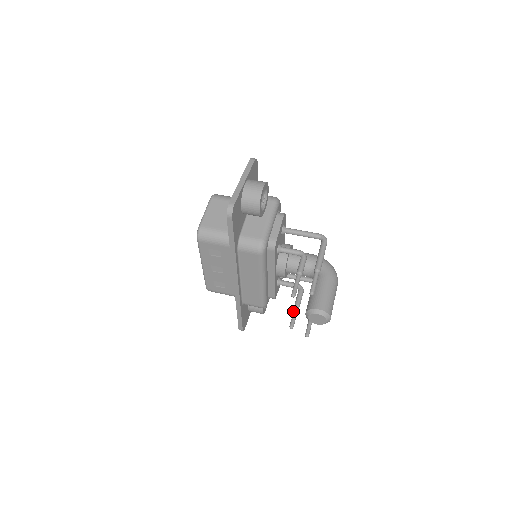
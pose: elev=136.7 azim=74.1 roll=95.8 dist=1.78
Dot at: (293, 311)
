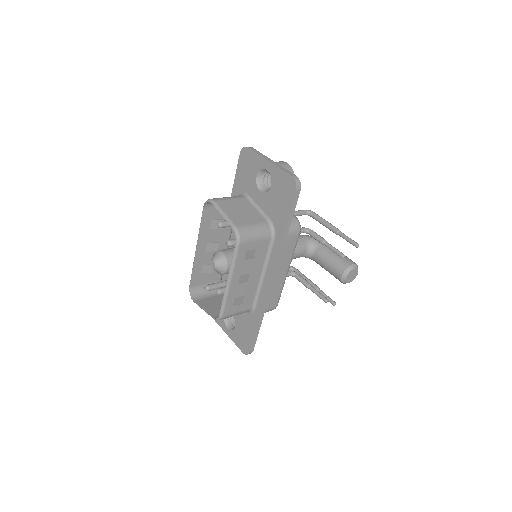
Dot at: (312, 290)
